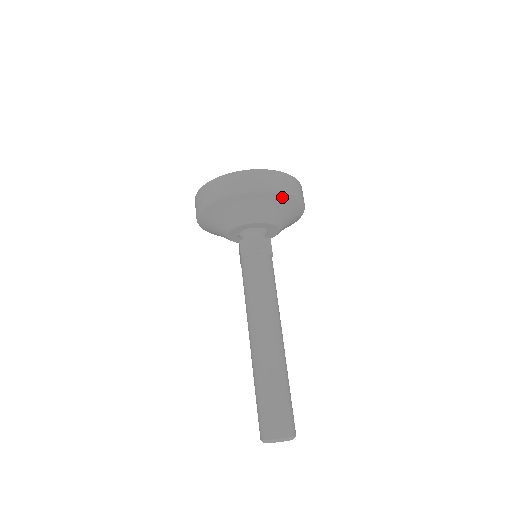
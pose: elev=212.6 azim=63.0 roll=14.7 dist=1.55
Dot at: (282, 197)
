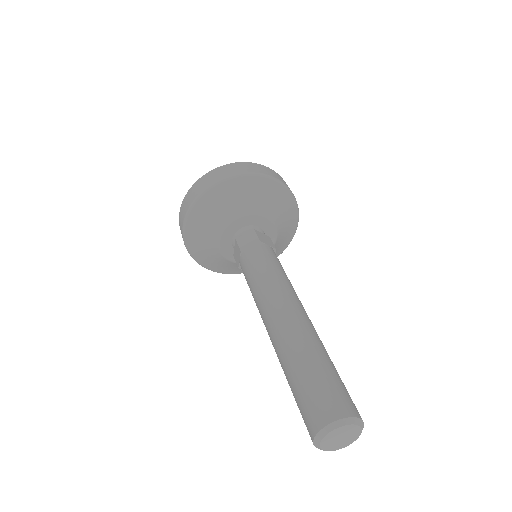
Dot at: (278, 187)
